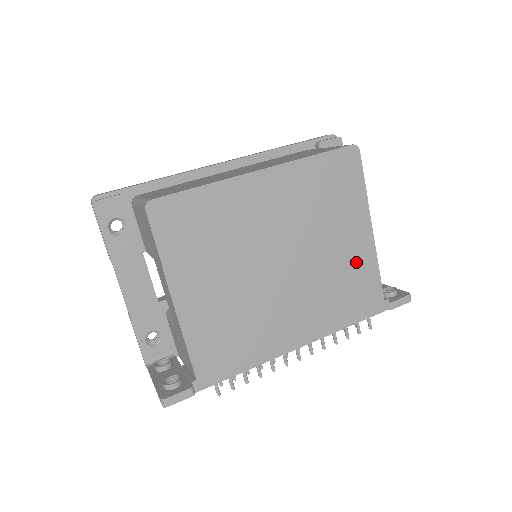
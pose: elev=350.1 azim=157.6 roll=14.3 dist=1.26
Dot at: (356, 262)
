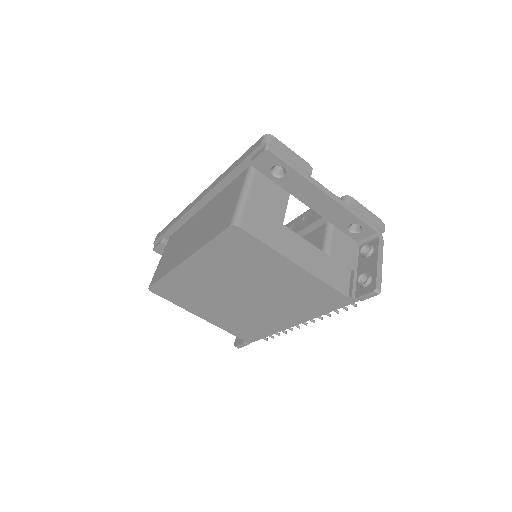
Dot at: (300, 284)
